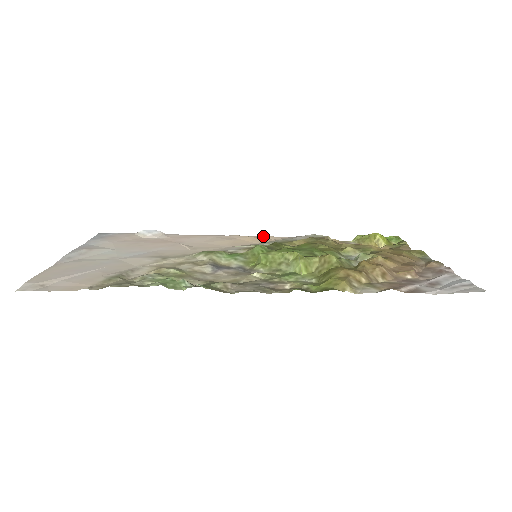
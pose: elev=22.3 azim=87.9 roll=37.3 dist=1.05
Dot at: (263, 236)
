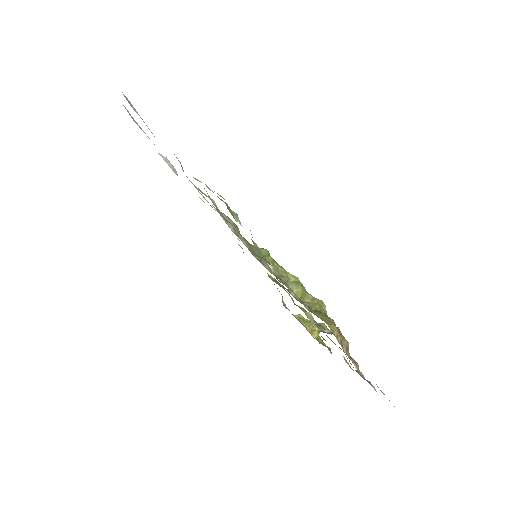
Dot at: occluded
